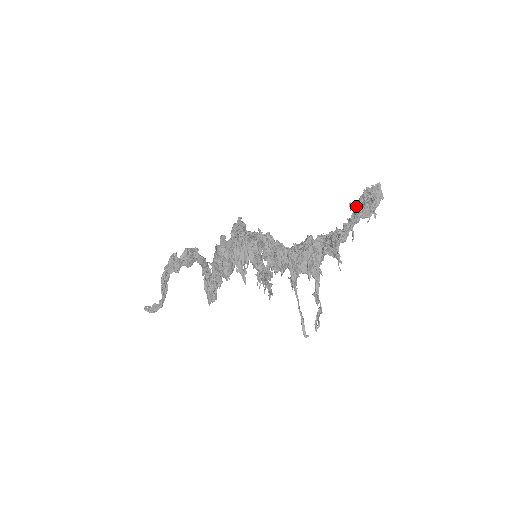
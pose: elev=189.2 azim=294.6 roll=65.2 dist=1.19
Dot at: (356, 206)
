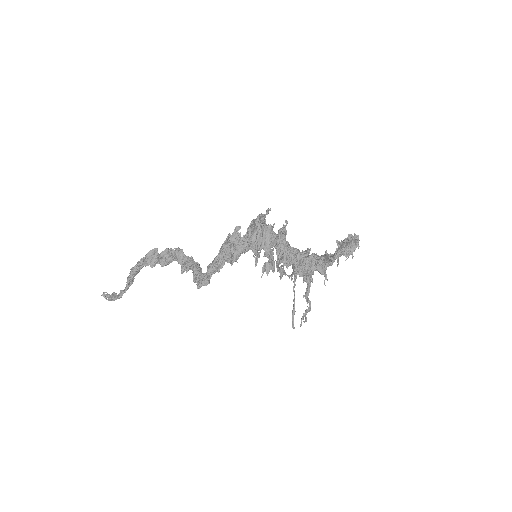
Dot at: occluded
